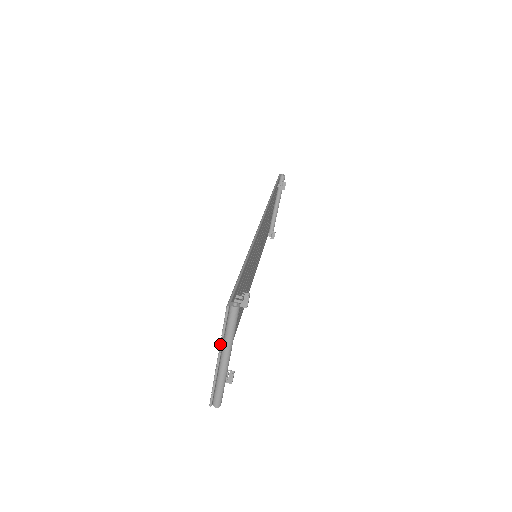
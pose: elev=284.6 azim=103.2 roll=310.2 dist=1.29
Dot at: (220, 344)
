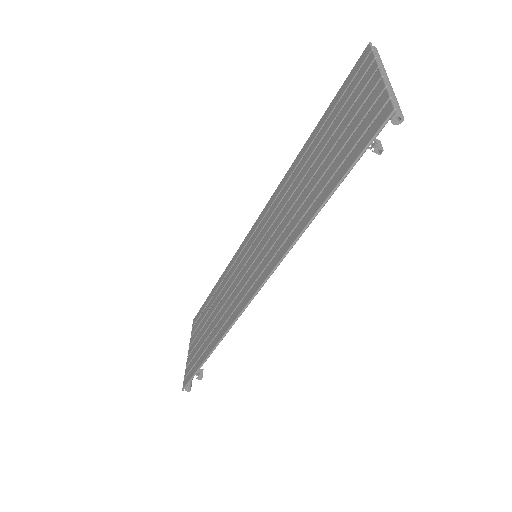
Dot at: (186, 364)
